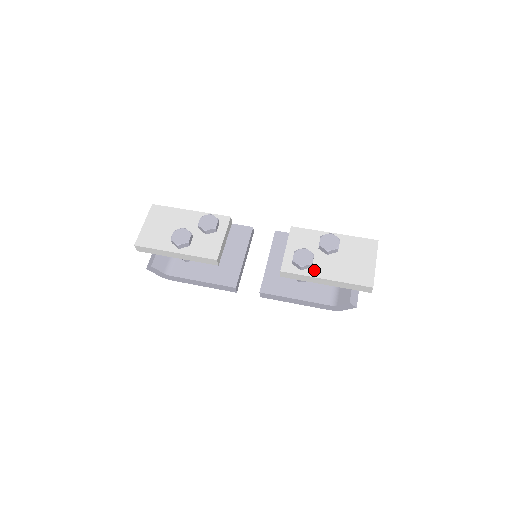
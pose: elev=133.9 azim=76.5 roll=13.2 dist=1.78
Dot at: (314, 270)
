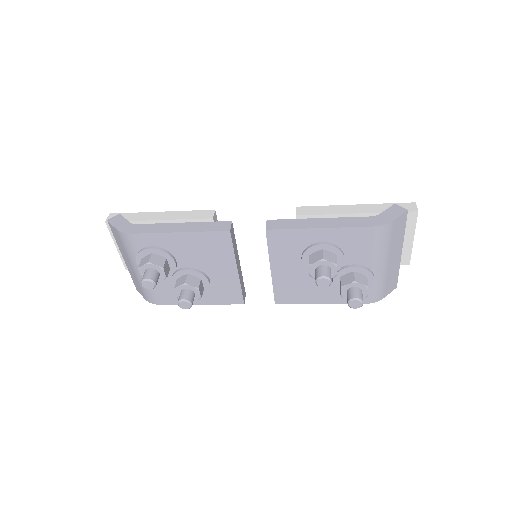
Dot at: occluded
